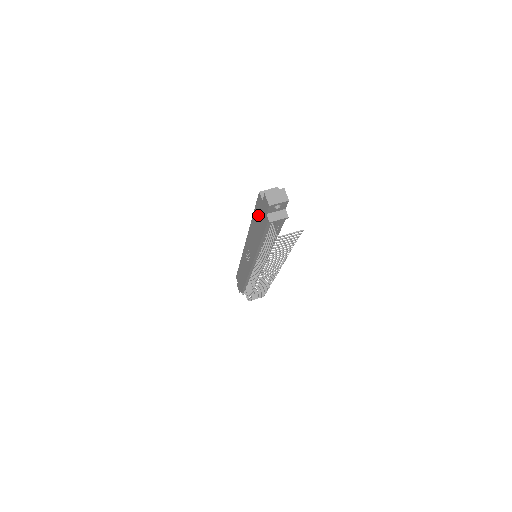
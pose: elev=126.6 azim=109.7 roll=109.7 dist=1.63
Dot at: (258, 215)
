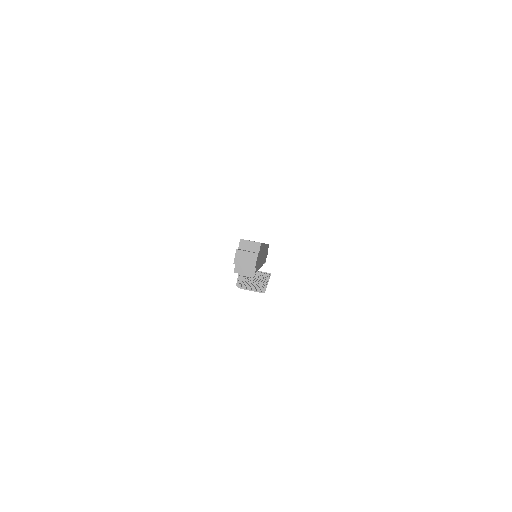
Dot at: occluded
